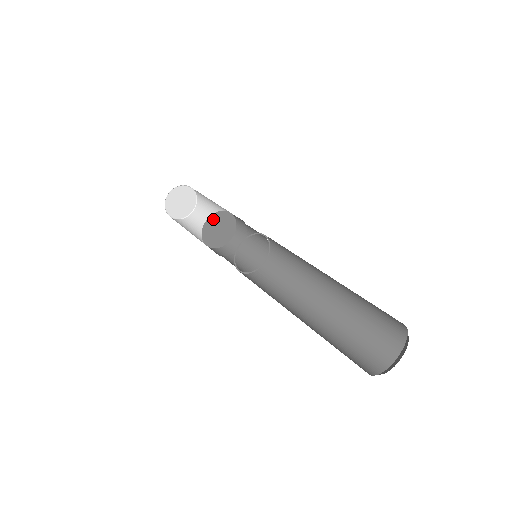
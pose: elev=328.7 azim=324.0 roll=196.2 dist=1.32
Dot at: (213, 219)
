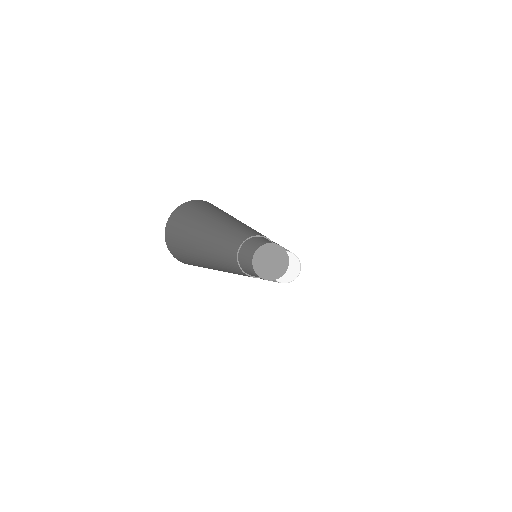
Dot at: (273, 248)
